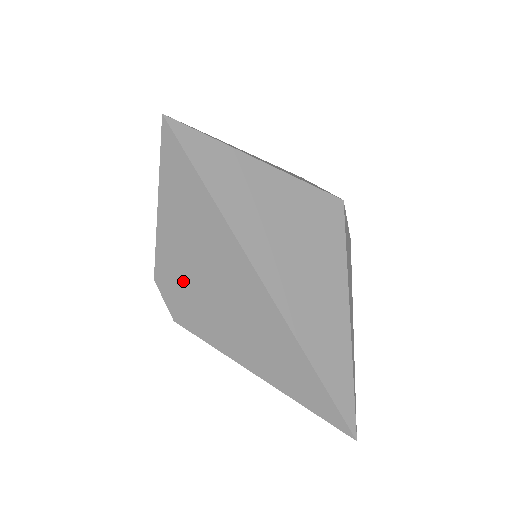
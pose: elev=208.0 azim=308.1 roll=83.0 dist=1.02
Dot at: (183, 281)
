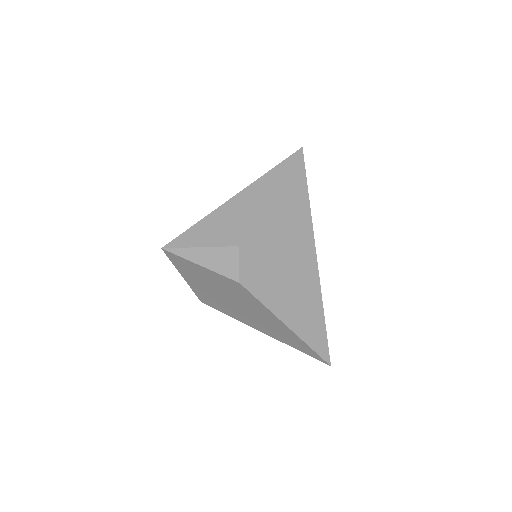
Dot at: (265, 251)
